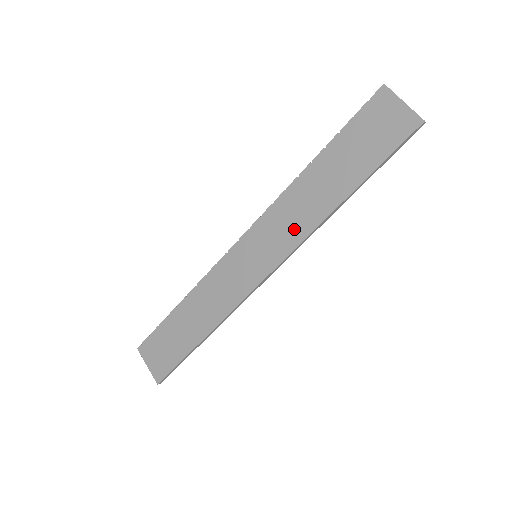
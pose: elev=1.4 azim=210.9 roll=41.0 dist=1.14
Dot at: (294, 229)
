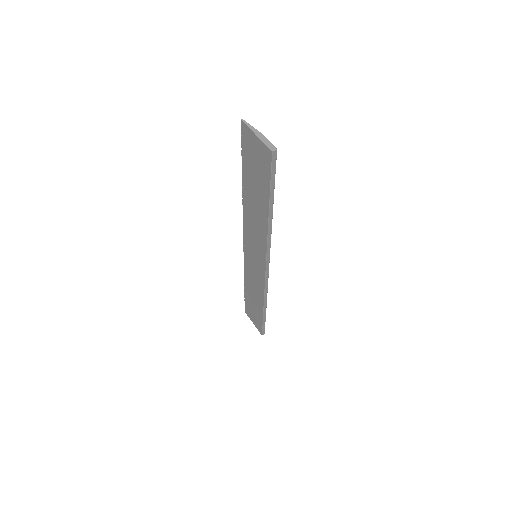
Dot at: (259, 239)
